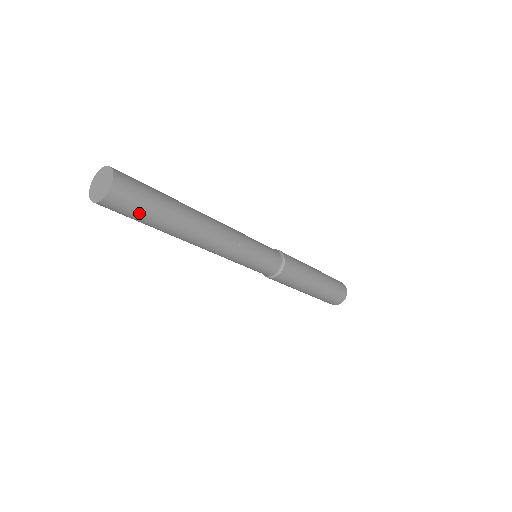
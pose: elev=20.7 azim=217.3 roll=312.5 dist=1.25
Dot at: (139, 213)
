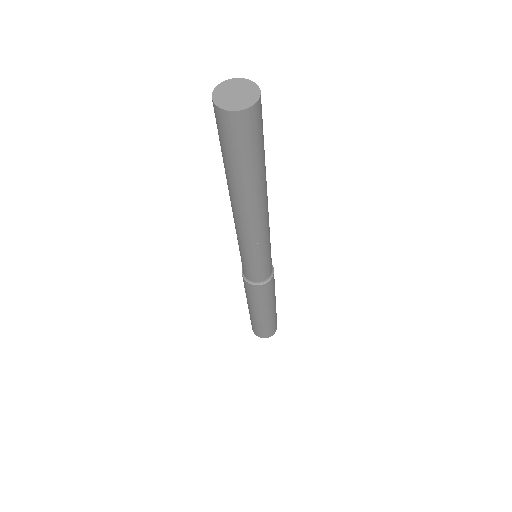
Dot at: (237, 150)
